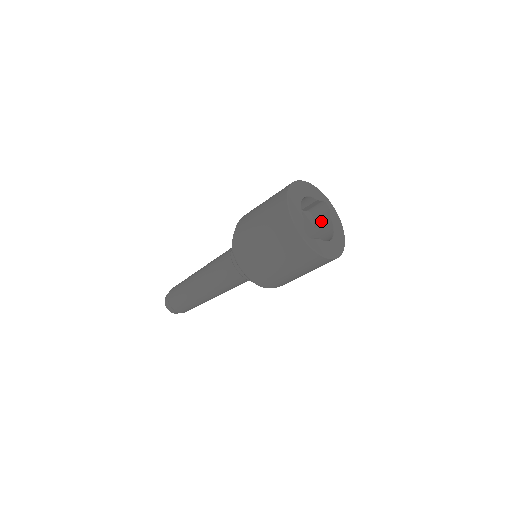
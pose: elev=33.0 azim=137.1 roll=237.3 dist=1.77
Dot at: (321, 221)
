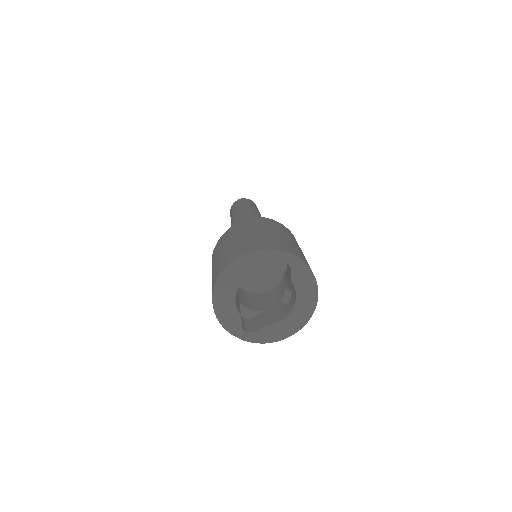
Dot at: (288, 273)
